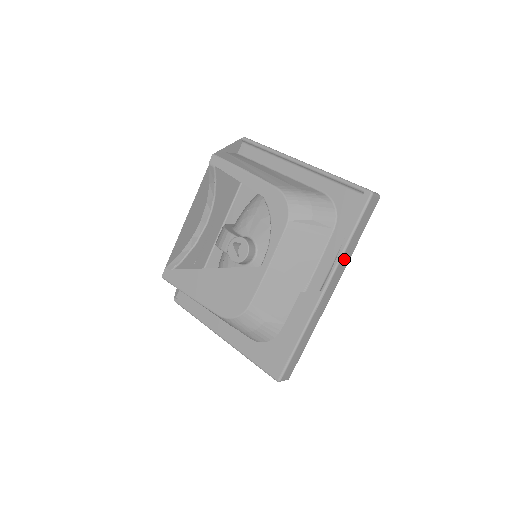
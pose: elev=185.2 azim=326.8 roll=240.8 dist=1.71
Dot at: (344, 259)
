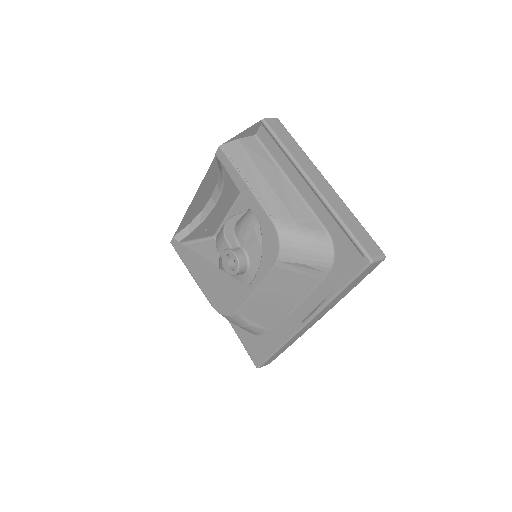
Dot at: (331, 304)
